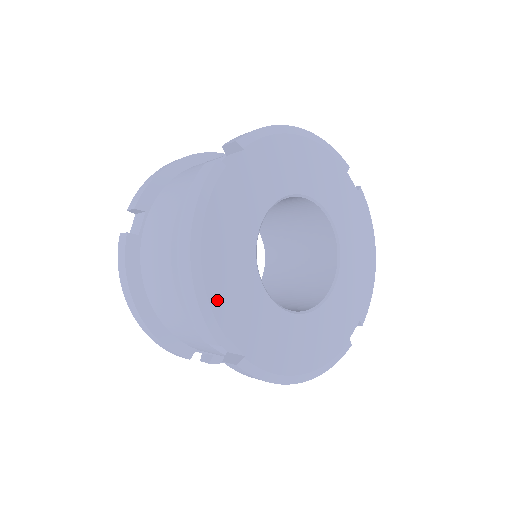
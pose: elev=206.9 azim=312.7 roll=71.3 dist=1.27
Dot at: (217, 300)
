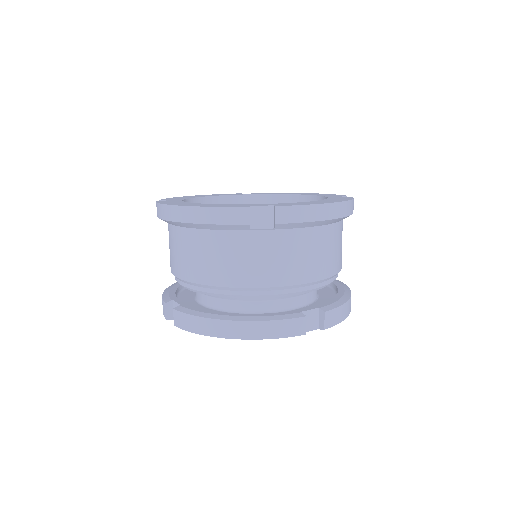
Dot at: occluded
